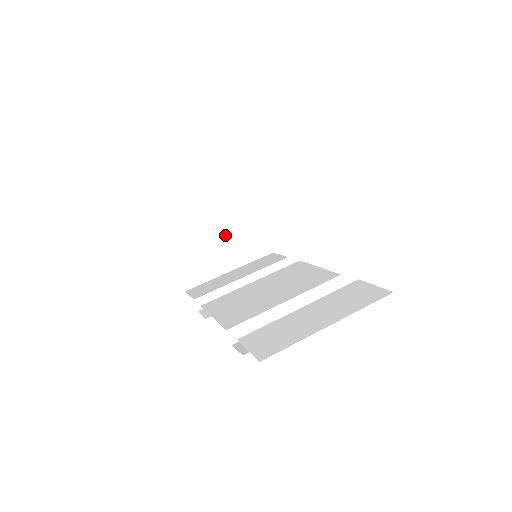
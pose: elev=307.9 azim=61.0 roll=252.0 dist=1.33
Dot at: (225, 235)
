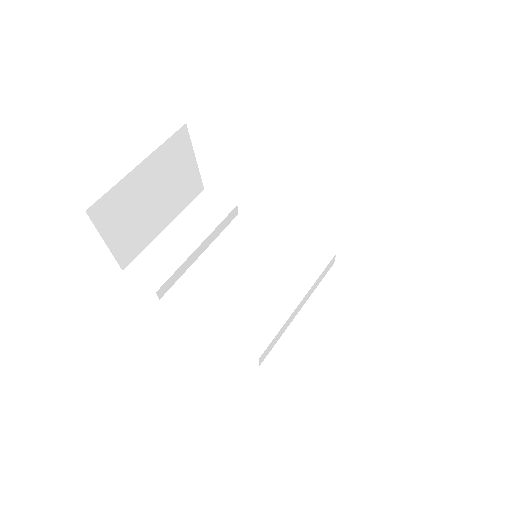
Dot at: (159, 190)
